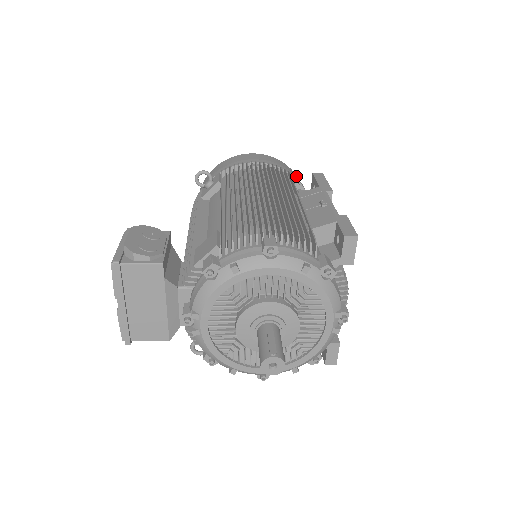
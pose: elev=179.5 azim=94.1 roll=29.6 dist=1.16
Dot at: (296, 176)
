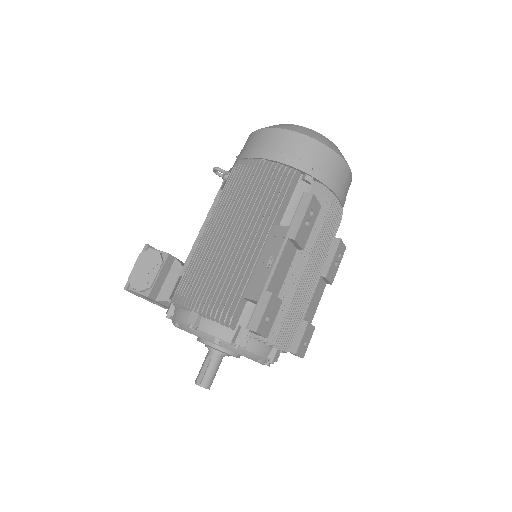
Dot at: (323, 156)
